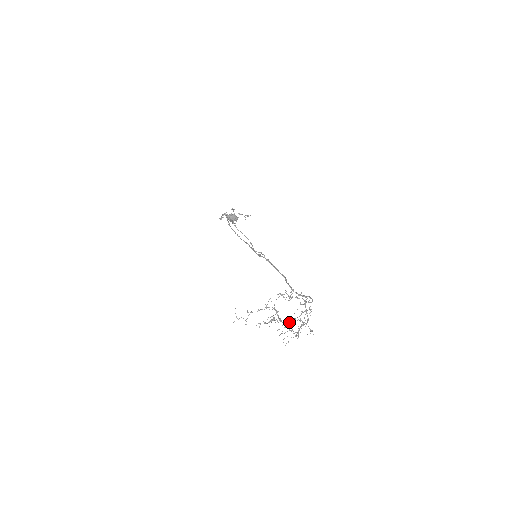
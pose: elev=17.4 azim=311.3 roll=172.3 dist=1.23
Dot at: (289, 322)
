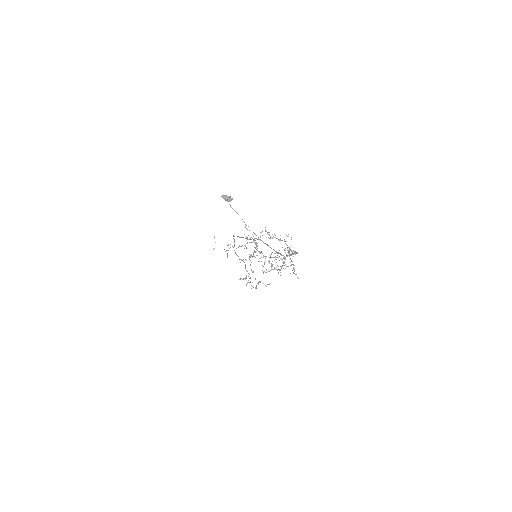
Dot at: (269, 257)
